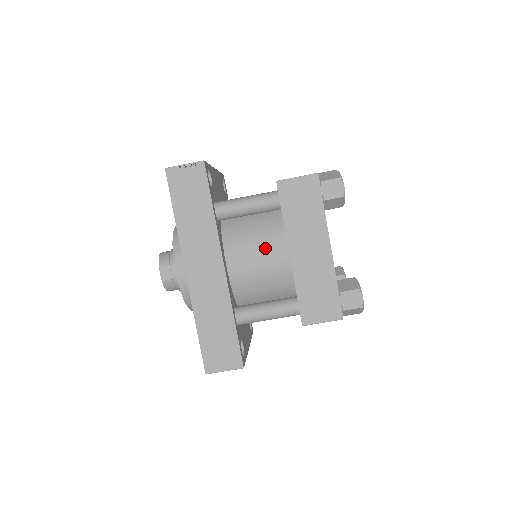
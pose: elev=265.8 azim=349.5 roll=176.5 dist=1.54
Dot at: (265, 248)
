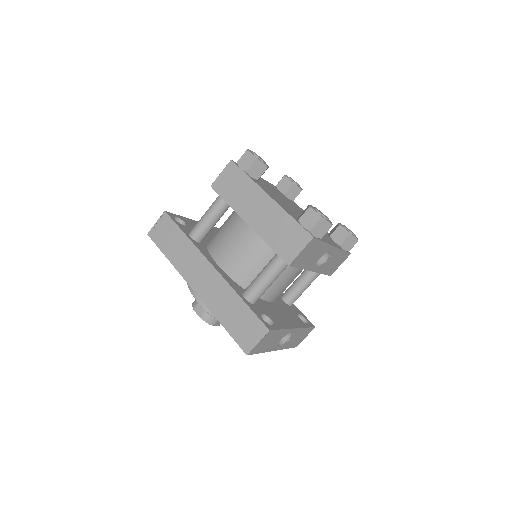
Dot at: (236, 235)
